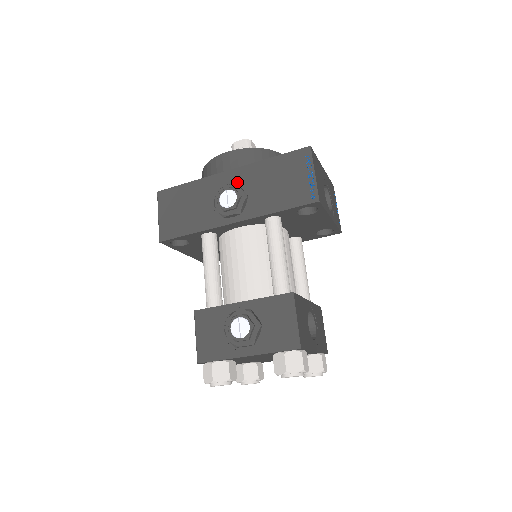
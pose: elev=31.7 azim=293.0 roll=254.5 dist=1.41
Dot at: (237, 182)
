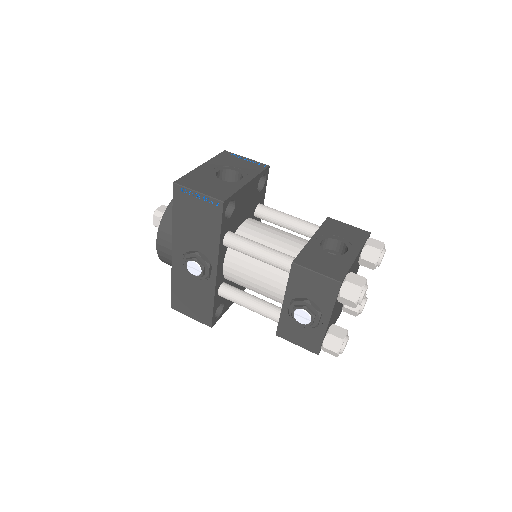
Dot at: (184, 252)
